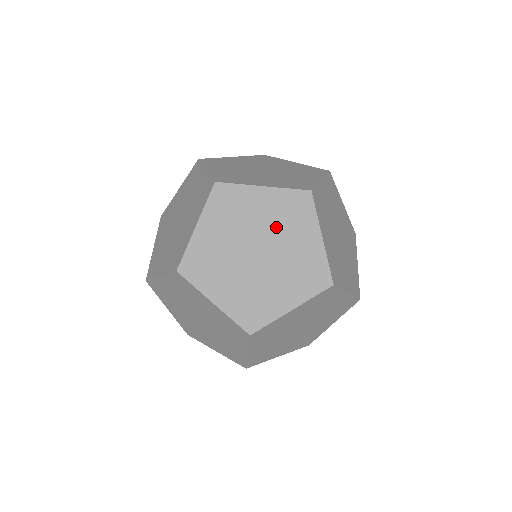
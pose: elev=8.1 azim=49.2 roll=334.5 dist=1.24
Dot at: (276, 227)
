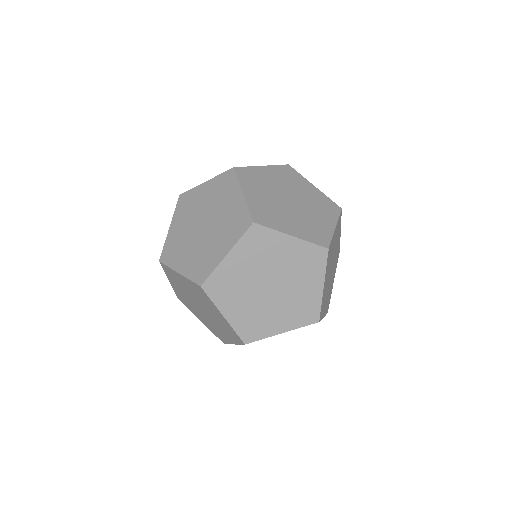
Dot at: (288, 185)
